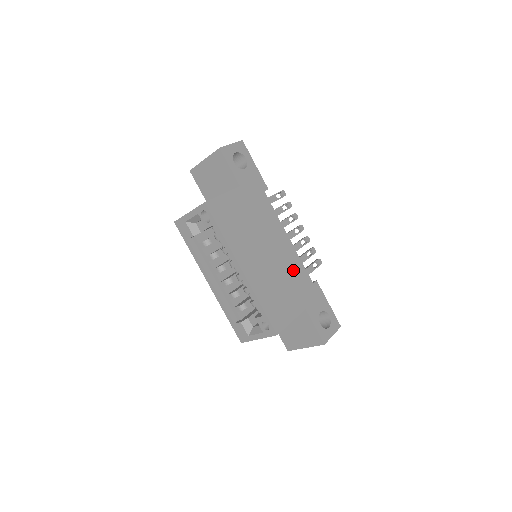
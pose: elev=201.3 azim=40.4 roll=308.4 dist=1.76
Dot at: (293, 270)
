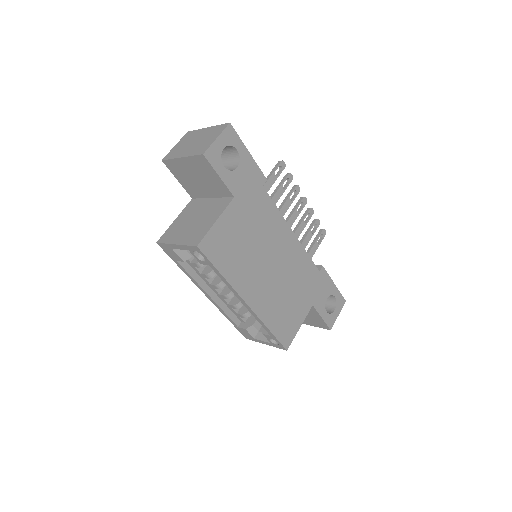
Dot at: (299, 269)
